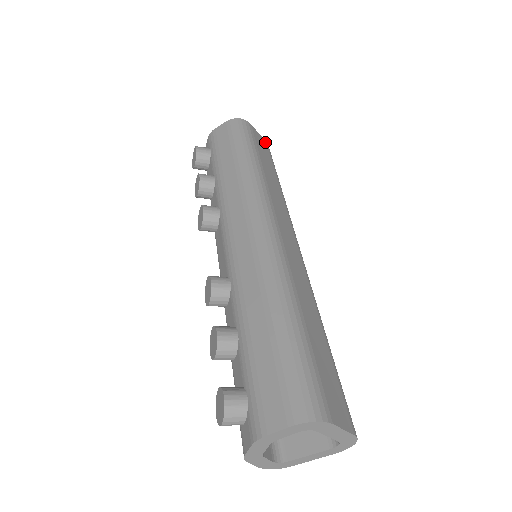
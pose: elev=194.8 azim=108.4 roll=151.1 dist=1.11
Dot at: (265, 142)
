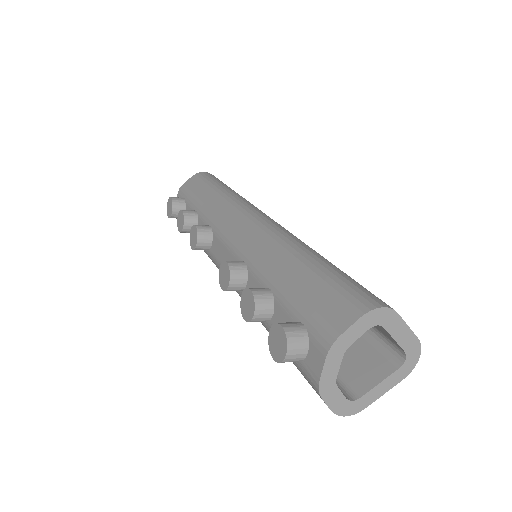
Dot at: occluded
